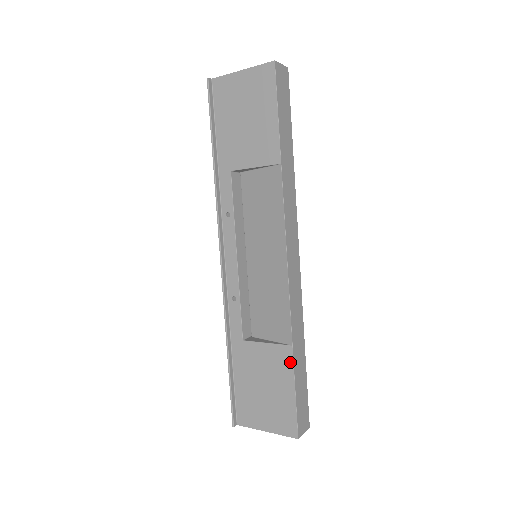
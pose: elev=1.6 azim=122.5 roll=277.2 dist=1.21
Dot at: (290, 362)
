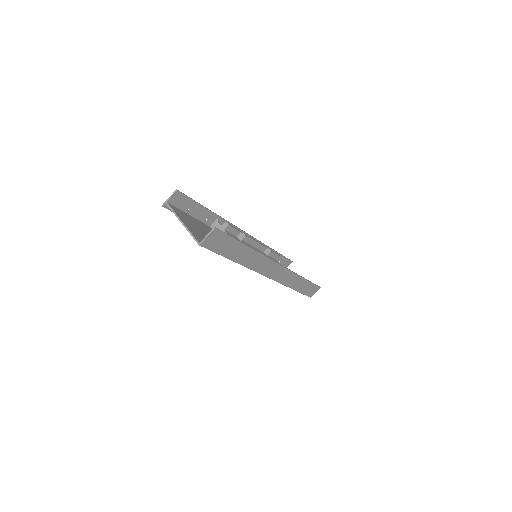
Dot at: occluded
